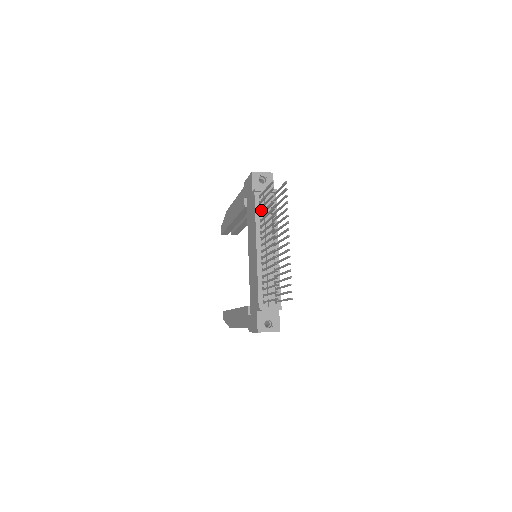
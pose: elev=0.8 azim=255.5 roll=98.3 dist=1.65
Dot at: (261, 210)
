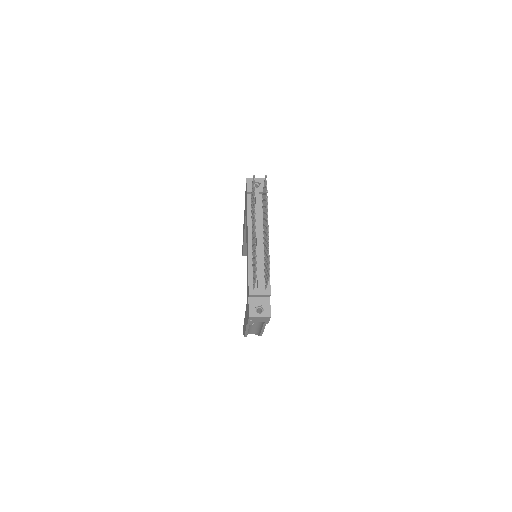
Dot at: occluded
